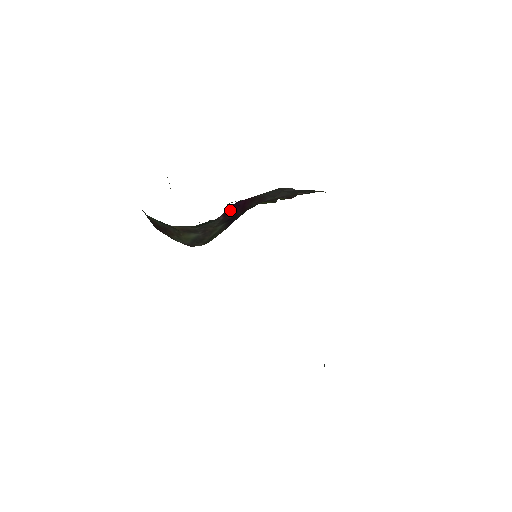
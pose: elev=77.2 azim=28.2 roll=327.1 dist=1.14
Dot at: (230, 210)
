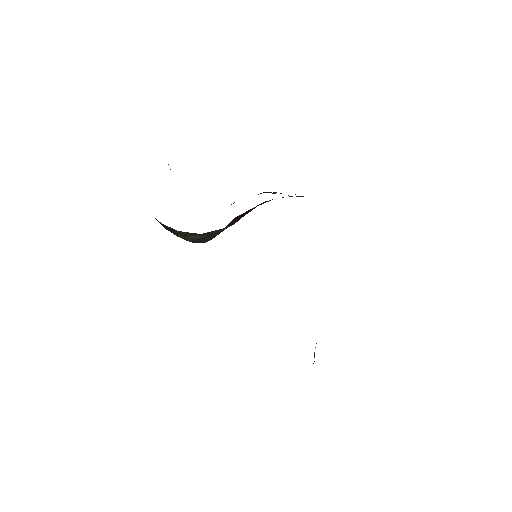
Dot at: (234, 220)
